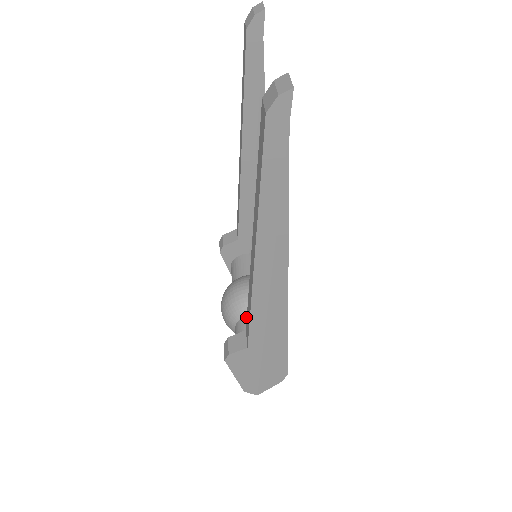
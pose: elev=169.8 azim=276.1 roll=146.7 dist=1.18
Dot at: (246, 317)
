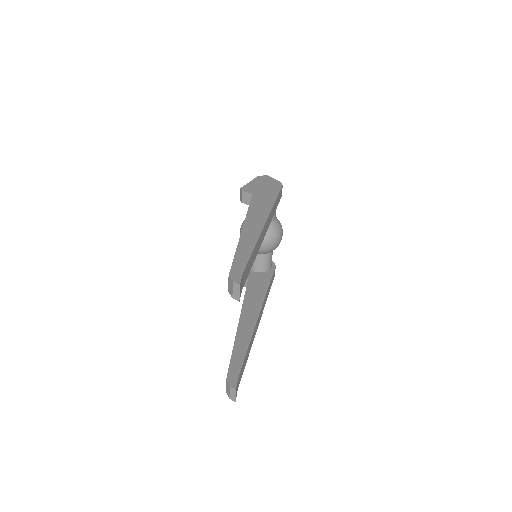
Dot at: occluded
